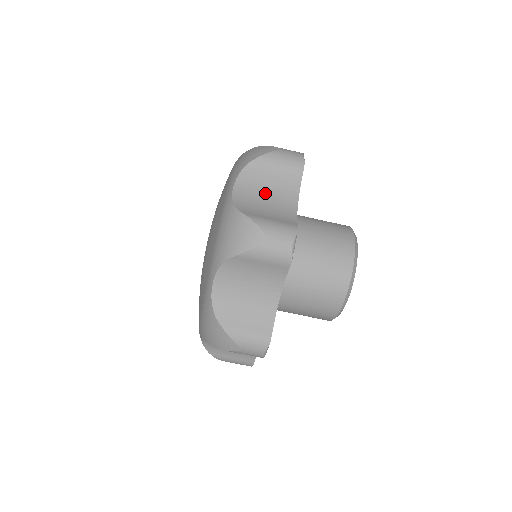
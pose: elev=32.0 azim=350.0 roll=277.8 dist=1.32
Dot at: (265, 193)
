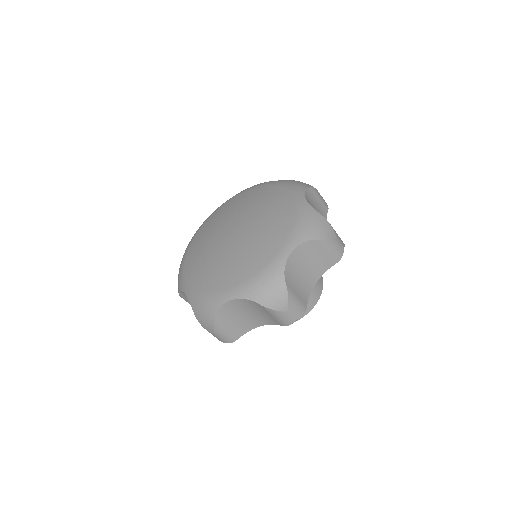
Dot at: occluded
